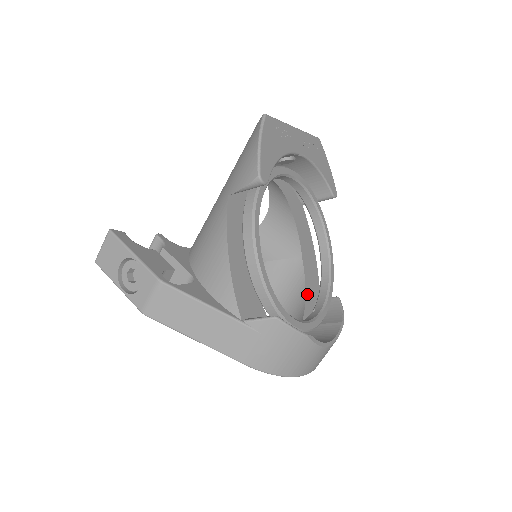
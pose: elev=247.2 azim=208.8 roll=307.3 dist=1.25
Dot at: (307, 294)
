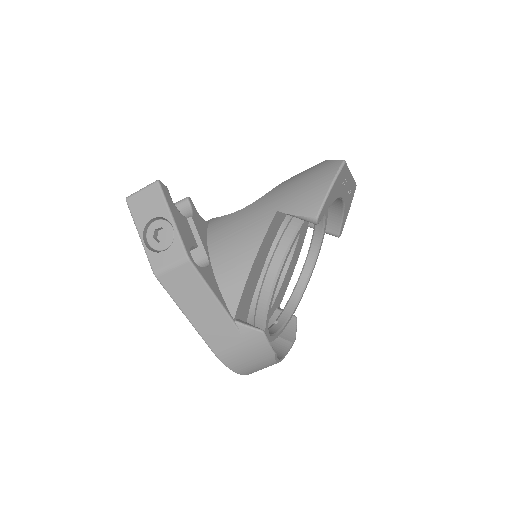
Dot at: (274, 303)
